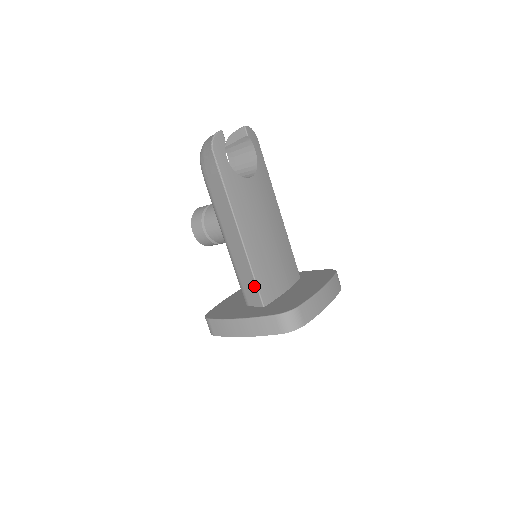
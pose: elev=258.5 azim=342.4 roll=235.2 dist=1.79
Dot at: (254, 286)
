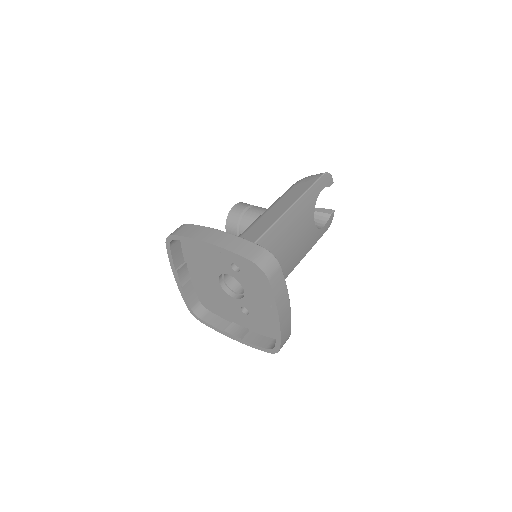
Dot at: occluded
